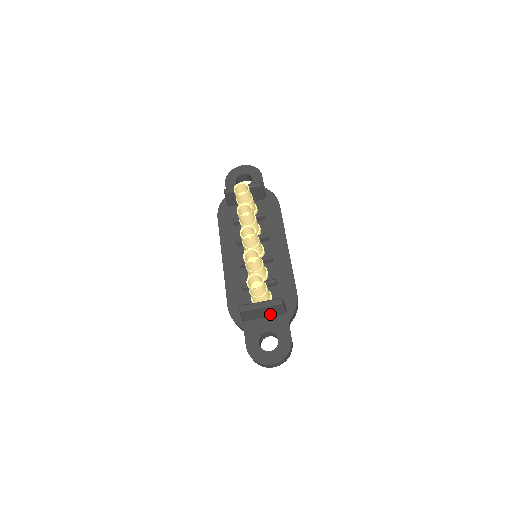
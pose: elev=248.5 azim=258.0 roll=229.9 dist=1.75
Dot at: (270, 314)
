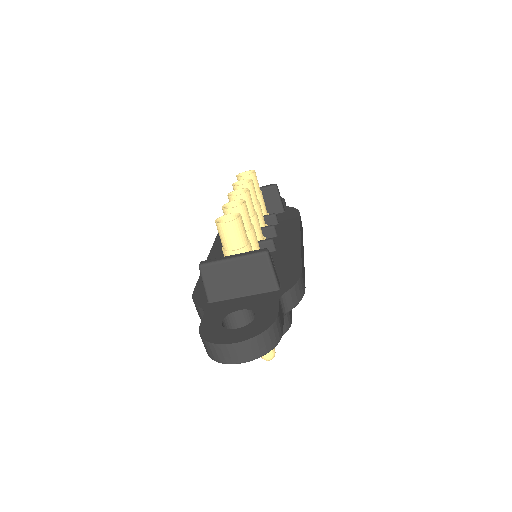
Dot at: (250, 286)
